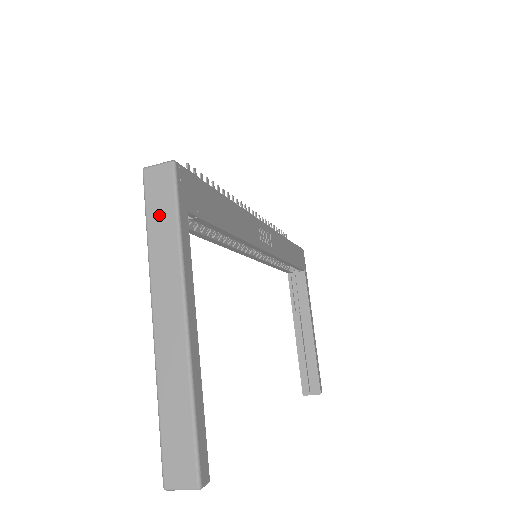
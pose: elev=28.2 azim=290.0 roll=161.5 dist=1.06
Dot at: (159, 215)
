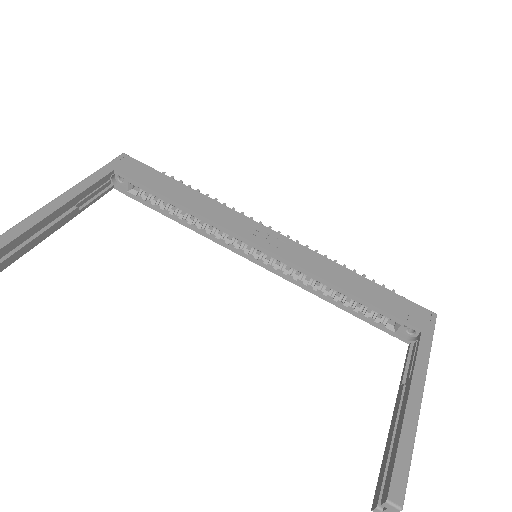
Dot at: occluded
